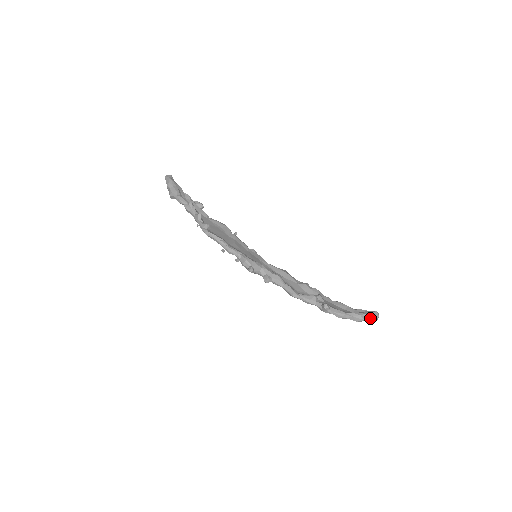
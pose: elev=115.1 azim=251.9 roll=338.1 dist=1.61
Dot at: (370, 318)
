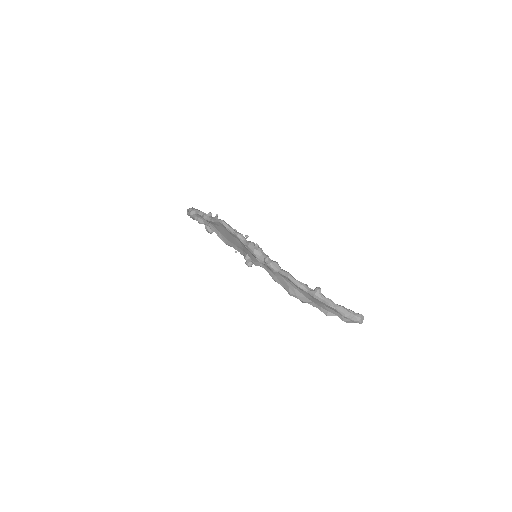
Dot at: (356, 315)
